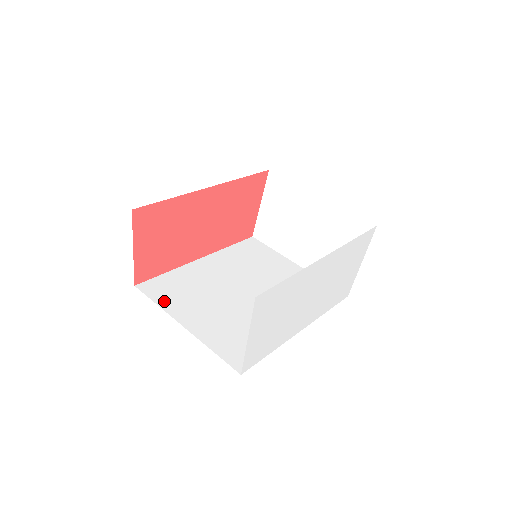
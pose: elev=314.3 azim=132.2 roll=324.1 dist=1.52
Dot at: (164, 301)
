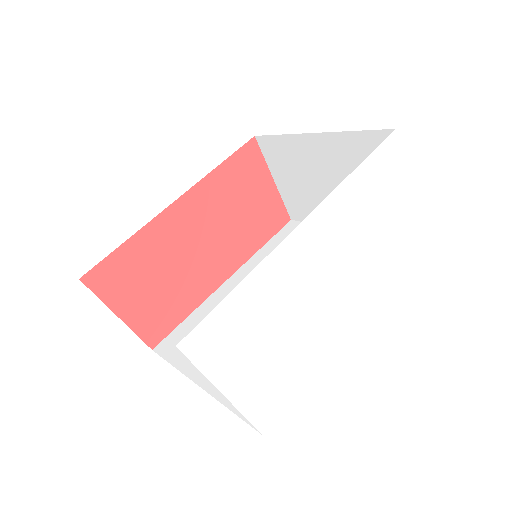
Dot at: (180, 357)
